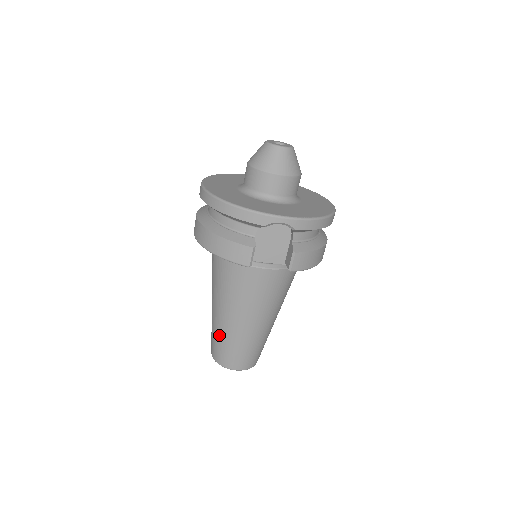
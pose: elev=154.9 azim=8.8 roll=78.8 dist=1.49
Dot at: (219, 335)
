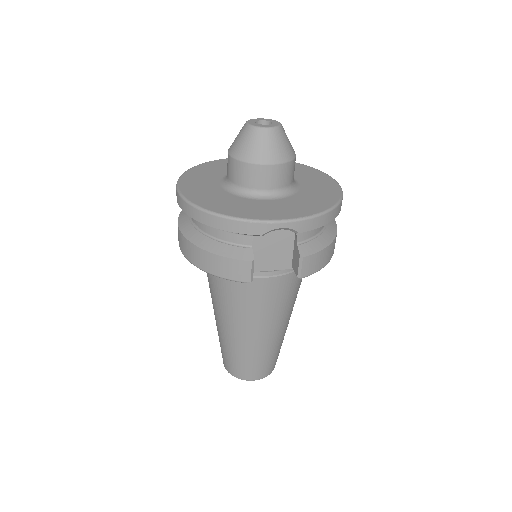
Dot at: (228, 349)
